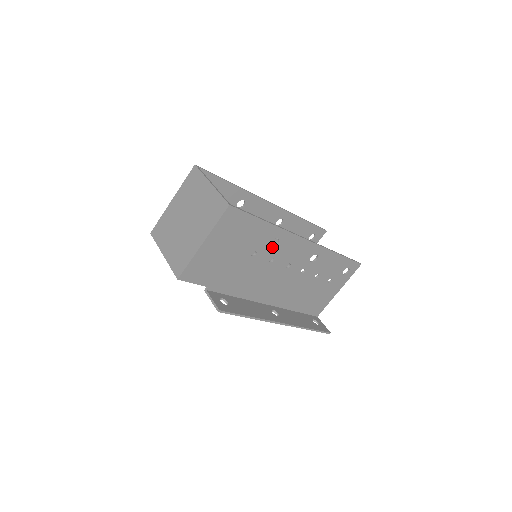
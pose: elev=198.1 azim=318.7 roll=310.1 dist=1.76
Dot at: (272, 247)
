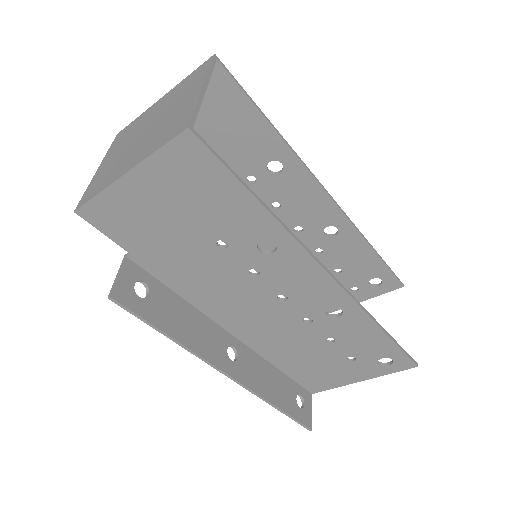
Dot at: (260, 252)
